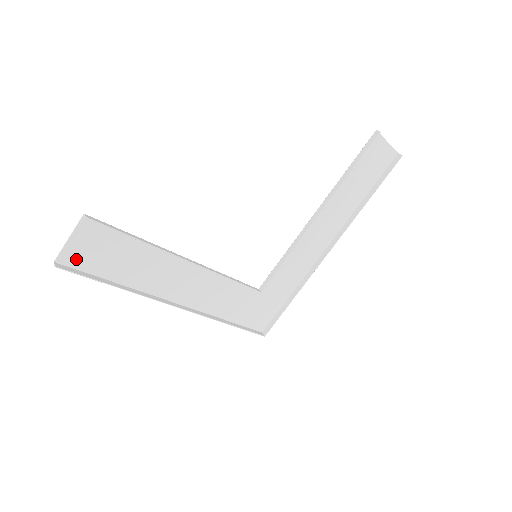
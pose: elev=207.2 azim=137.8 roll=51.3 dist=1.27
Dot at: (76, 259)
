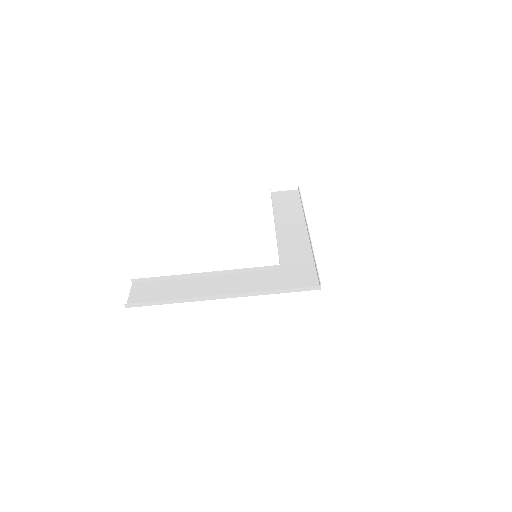
Dot at: (138, 302)
